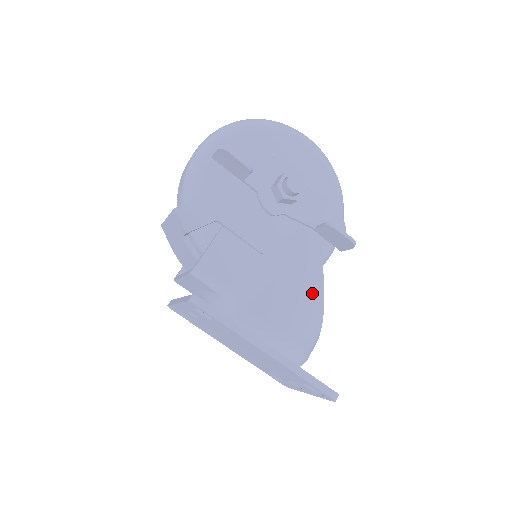
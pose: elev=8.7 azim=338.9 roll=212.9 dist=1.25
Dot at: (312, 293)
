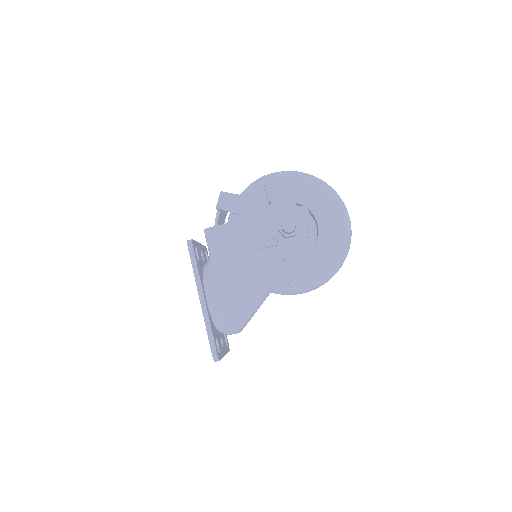
Dot at: (253, 294)
